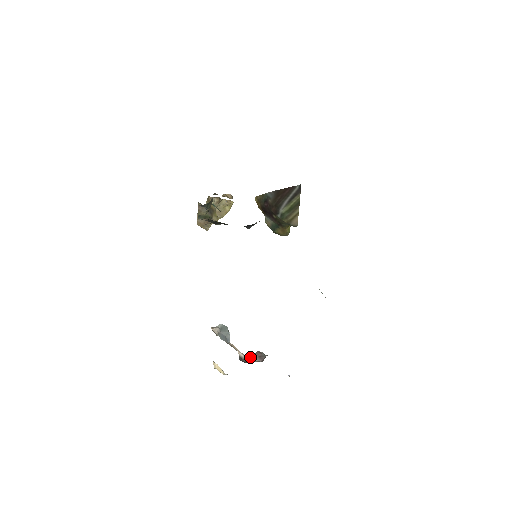
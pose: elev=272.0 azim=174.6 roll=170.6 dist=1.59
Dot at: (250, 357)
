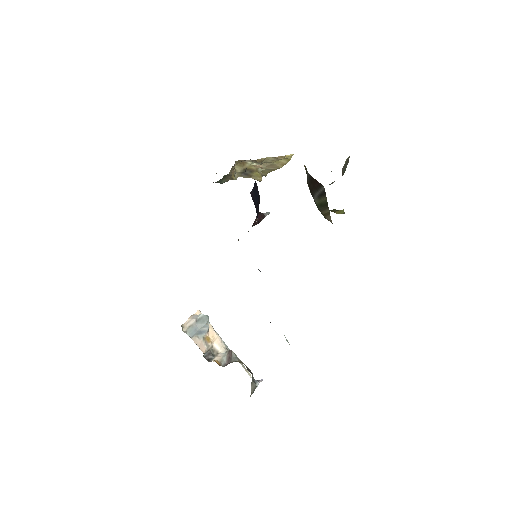
Dot at: (226, 351)
